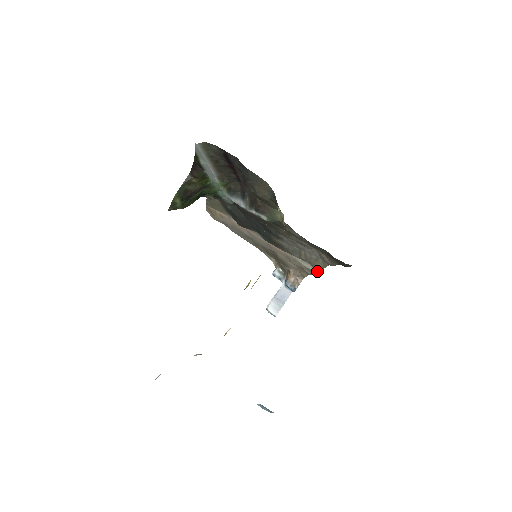
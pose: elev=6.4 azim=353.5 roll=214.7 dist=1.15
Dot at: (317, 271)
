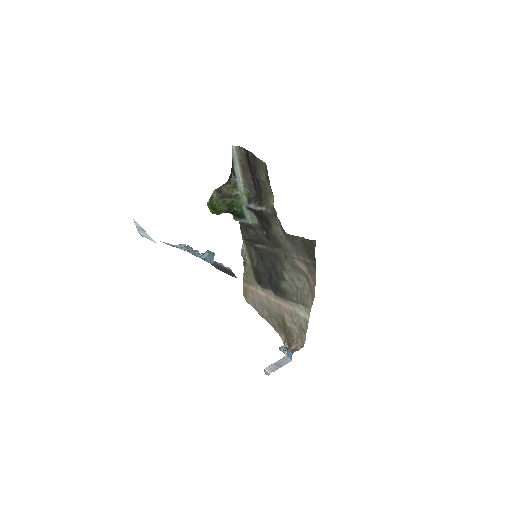
Dot at: (309, 316)
